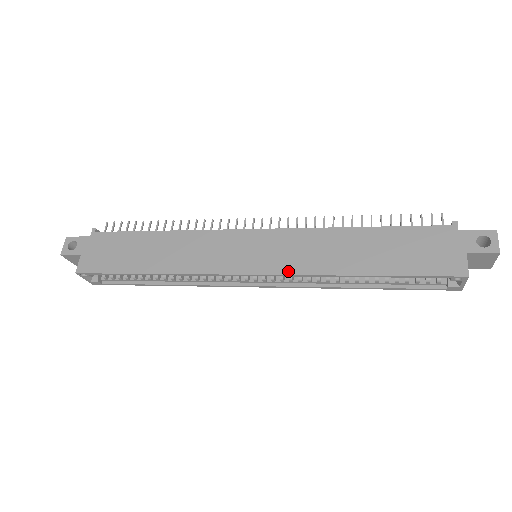
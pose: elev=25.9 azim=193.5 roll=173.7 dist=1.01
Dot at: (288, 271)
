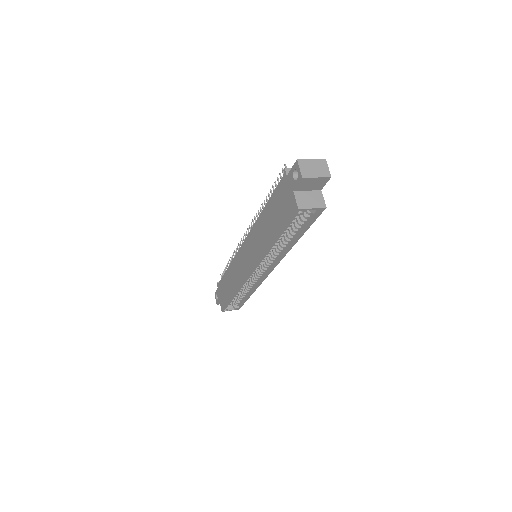
Dot at: (256, 262)
